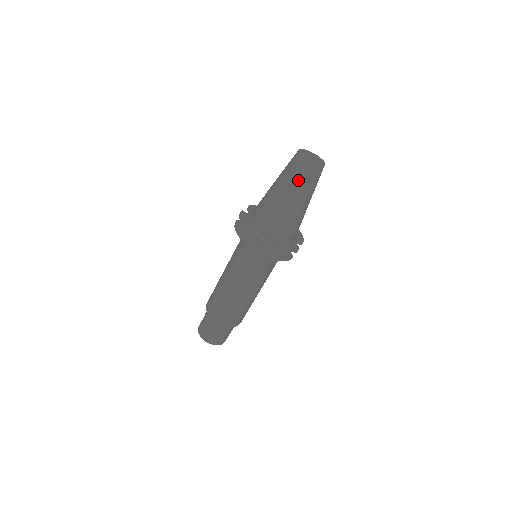
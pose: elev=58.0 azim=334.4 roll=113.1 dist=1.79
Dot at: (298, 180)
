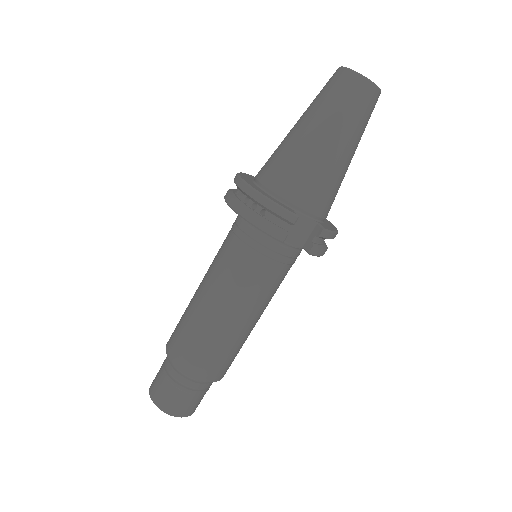
Dot at: (320, 99)
